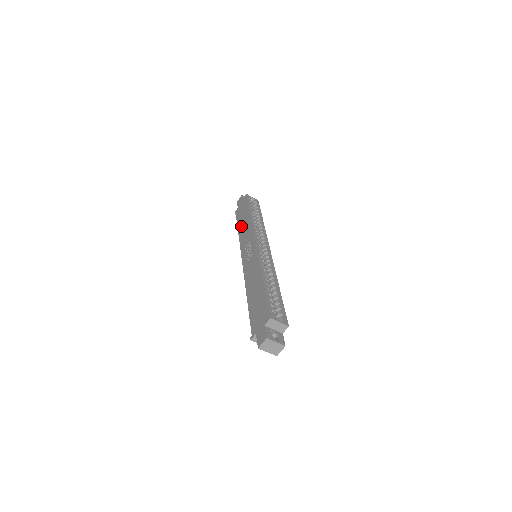
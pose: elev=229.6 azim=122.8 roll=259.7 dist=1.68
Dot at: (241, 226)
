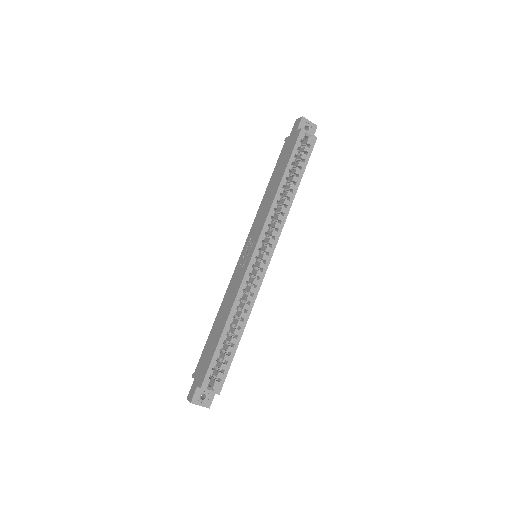
Dot at: (270, 186)
